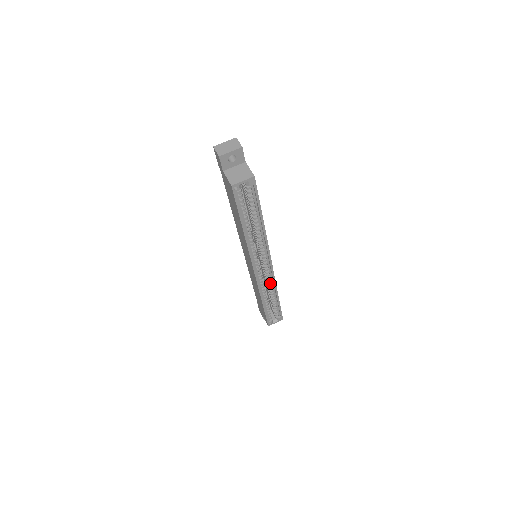
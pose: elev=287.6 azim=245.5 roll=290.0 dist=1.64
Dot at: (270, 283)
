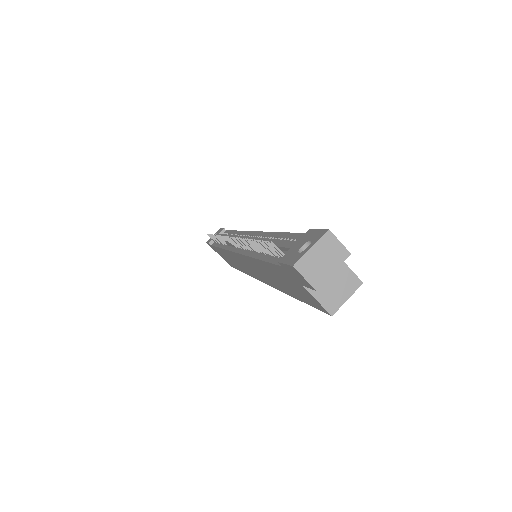
Dot at: occluded
